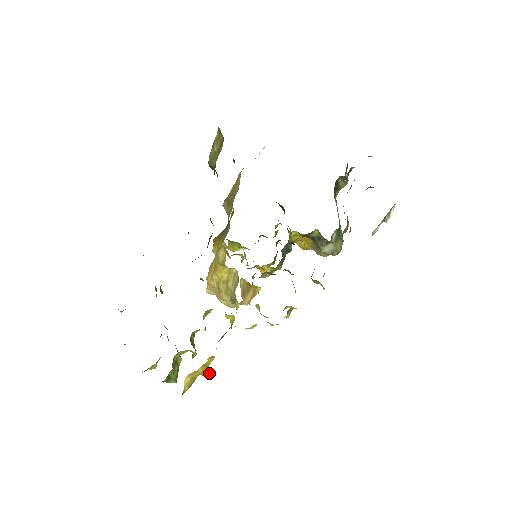
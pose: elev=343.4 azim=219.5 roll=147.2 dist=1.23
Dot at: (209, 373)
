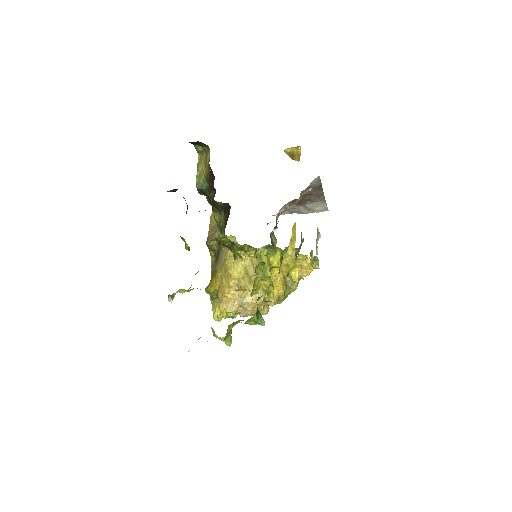
Dot at: (294, 272)
